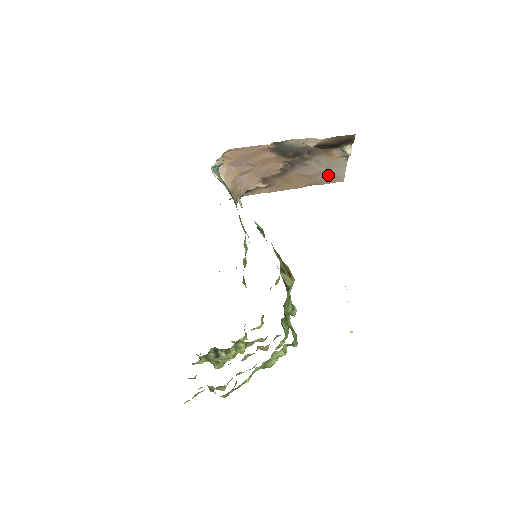
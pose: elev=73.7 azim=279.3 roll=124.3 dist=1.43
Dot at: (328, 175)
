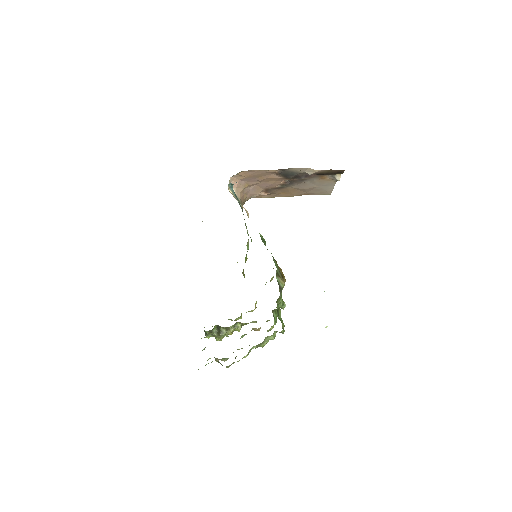
Dot at: (319, 190)
